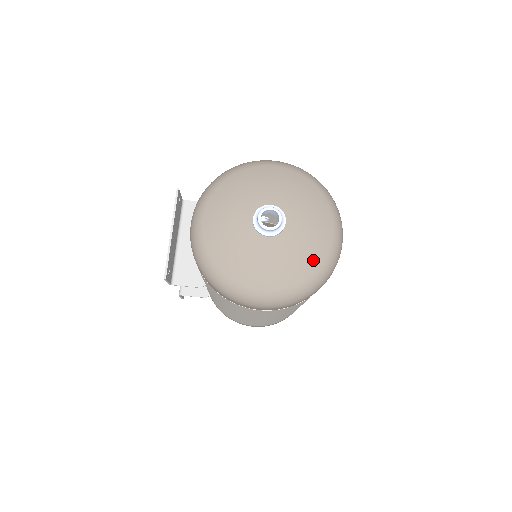
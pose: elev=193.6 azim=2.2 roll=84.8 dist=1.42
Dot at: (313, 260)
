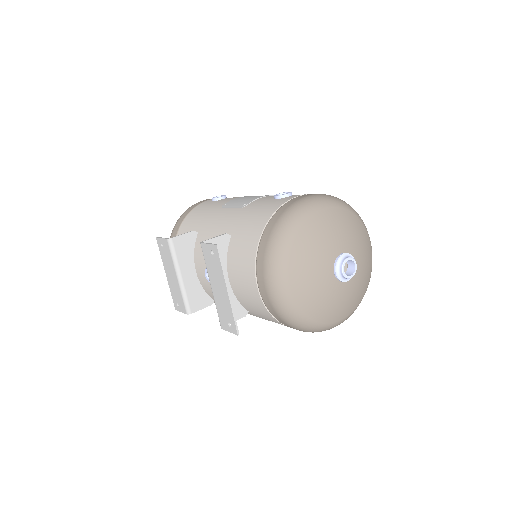
Dot at: (367, 279)
